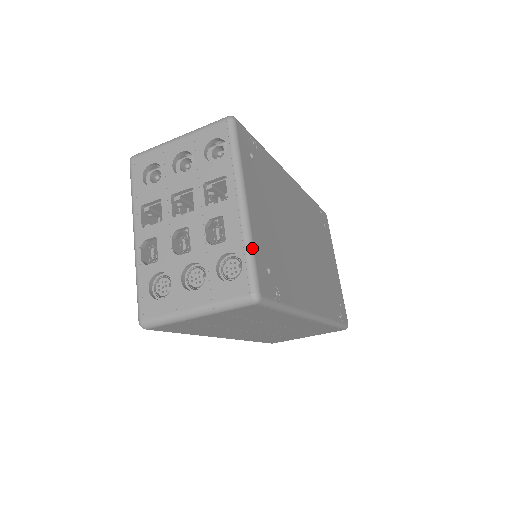
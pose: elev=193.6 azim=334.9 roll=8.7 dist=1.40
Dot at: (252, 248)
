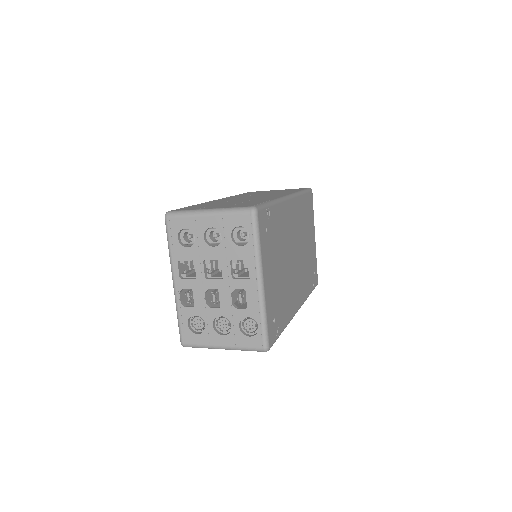
Dot at: (266, 317)
